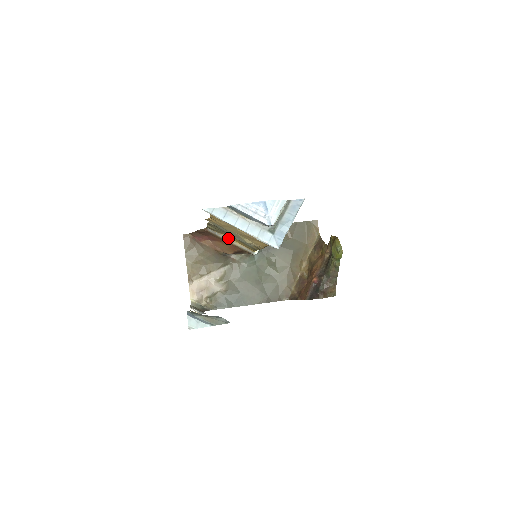
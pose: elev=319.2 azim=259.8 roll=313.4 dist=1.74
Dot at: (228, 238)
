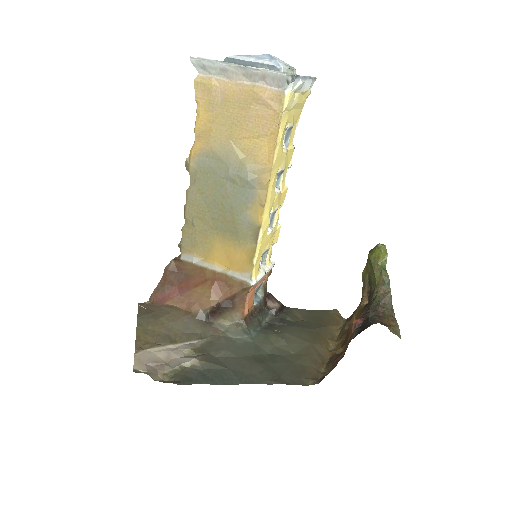
Dot at: (211, 263)
